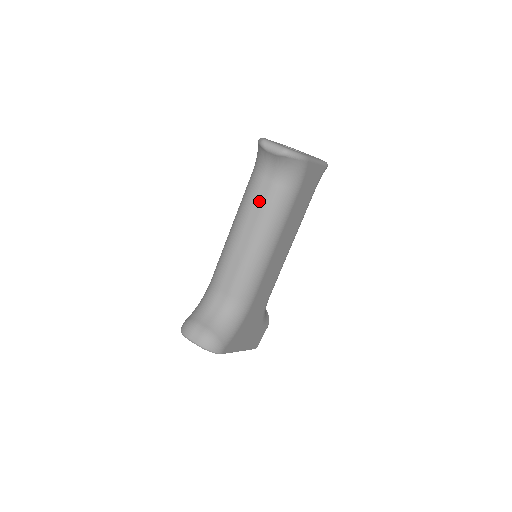
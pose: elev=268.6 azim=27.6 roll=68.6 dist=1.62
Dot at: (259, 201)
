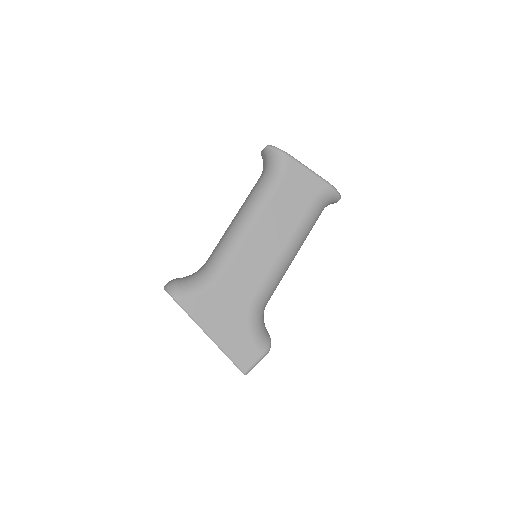
Dot at: occluded
